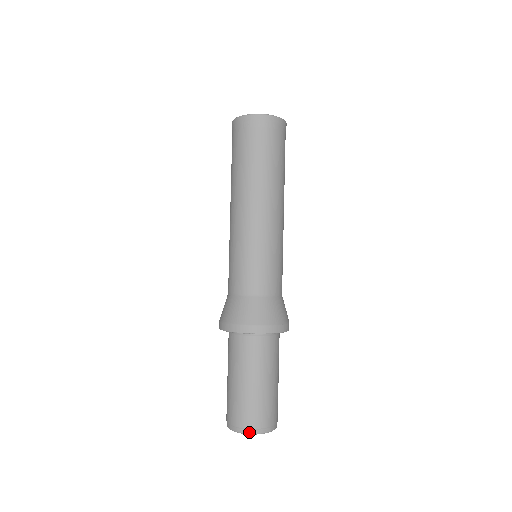
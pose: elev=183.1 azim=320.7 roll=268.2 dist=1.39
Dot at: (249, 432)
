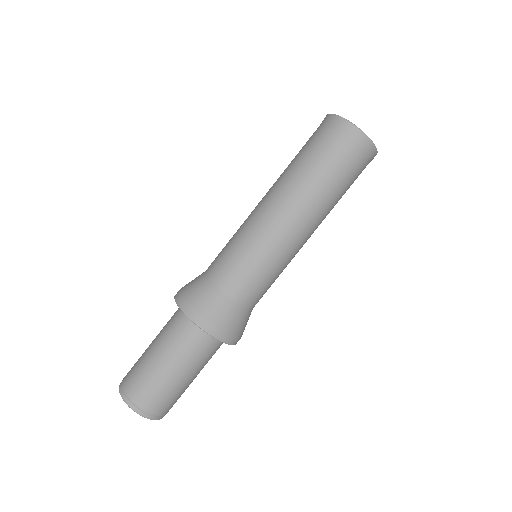
Dot at: (148, 417)
